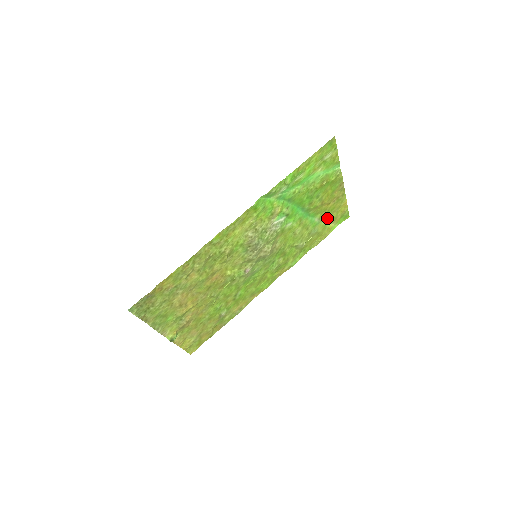
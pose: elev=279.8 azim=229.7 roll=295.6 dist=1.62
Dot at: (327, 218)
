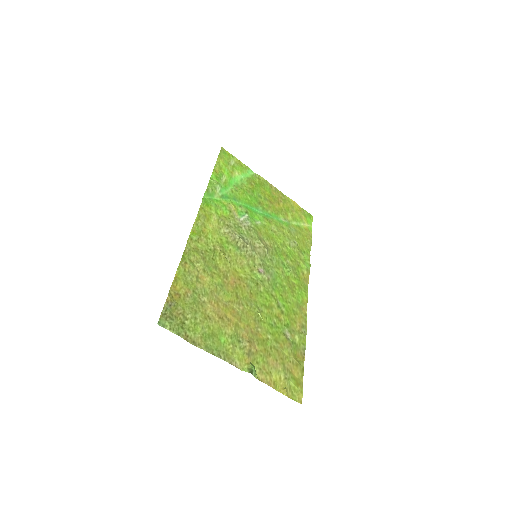
Dot at: (292, 219)
